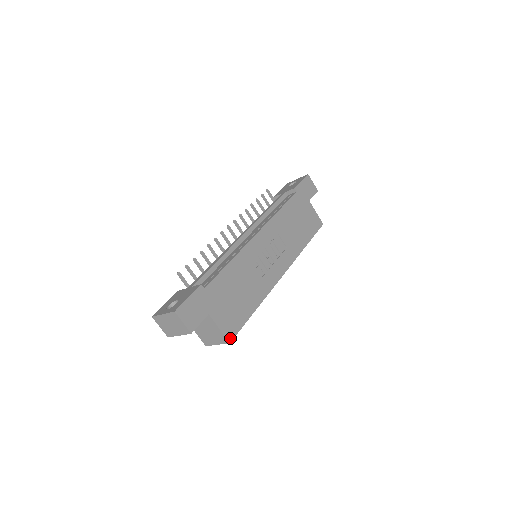
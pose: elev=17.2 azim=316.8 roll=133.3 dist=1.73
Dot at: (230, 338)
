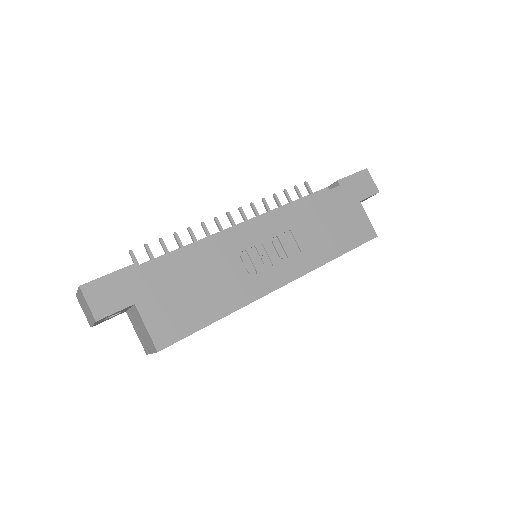
Dot at: (160, 345)
